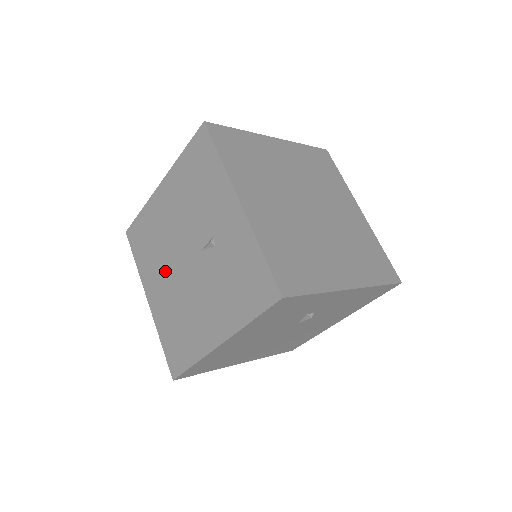
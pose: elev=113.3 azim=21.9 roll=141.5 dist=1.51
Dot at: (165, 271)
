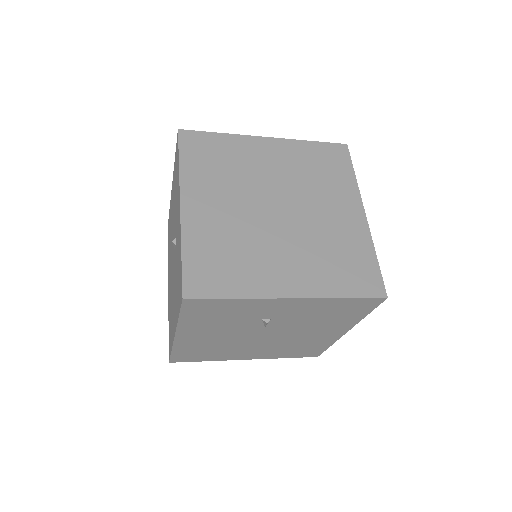
Dot at: (170, 265)
